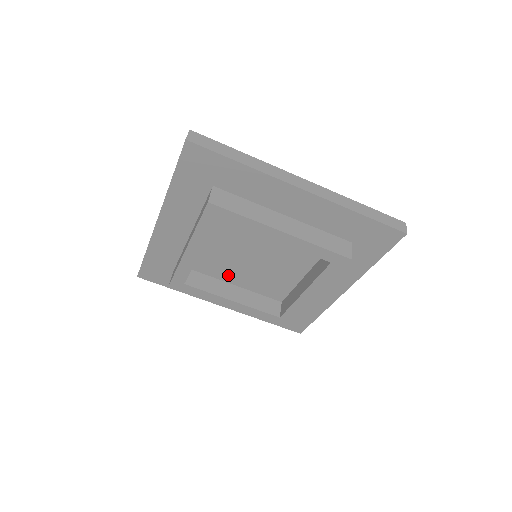
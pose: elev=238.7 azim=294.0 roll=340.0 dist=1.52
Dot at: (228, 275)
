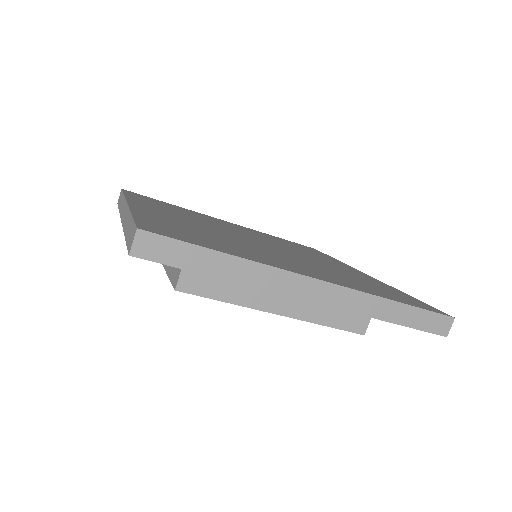
Dot at: occluded
